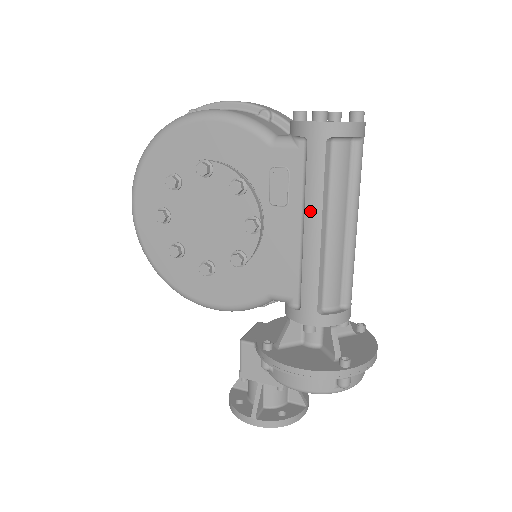
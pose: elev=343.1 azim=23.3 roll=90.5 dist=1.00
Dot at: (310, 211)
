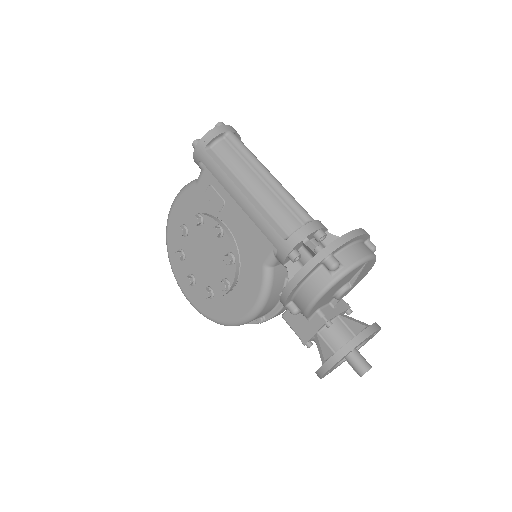
Dot at: (229, 190)
